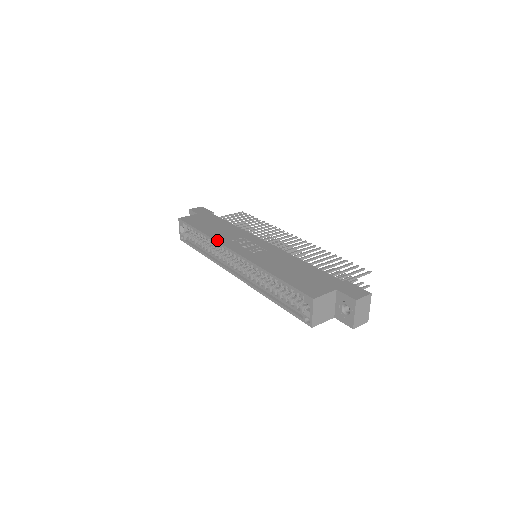
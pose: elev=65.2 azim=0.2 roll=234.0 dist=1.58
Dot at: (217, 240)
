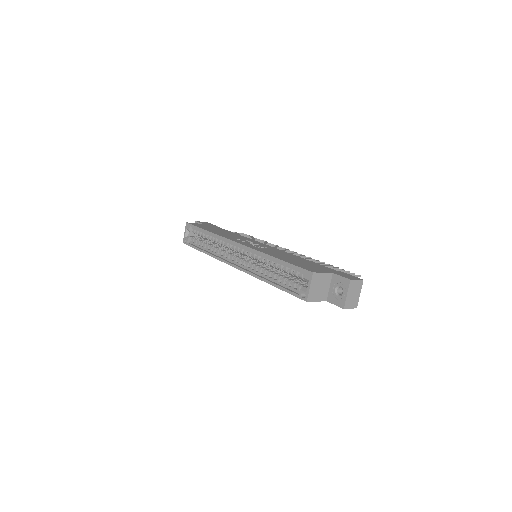
Dot at: (223, 236)
